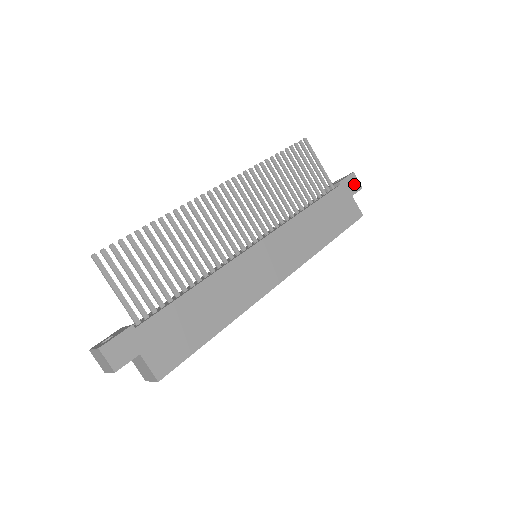
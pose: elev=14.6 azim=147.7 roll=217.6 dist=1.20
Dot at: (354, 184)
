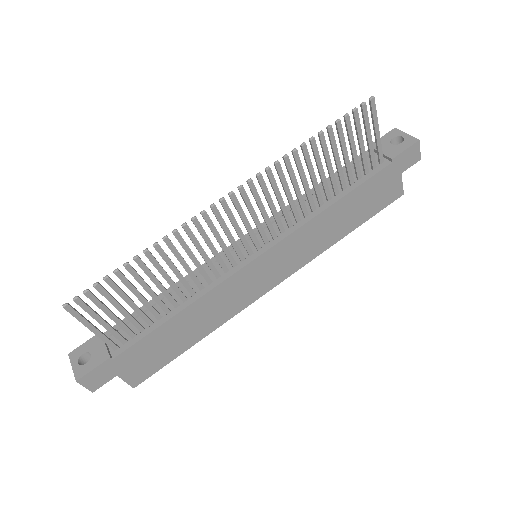
Dot at: (412, 157)
